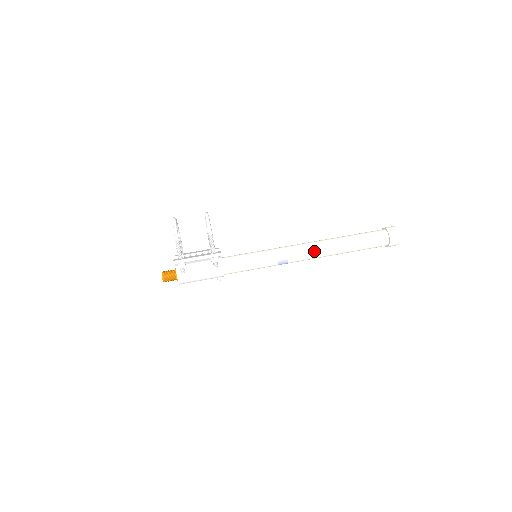
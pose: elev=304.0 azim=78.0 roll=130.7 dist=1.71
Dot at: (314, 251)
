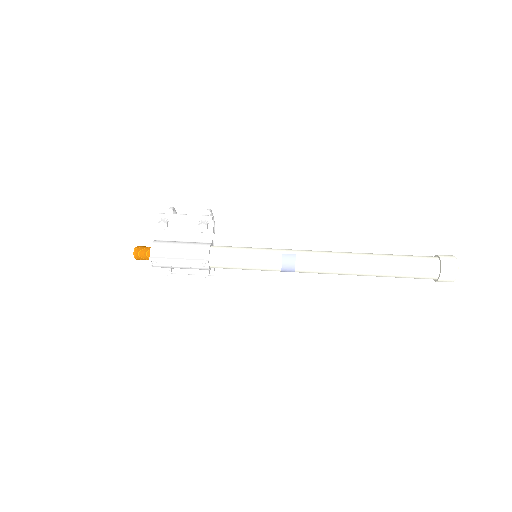
Dot at: (332, 253)
